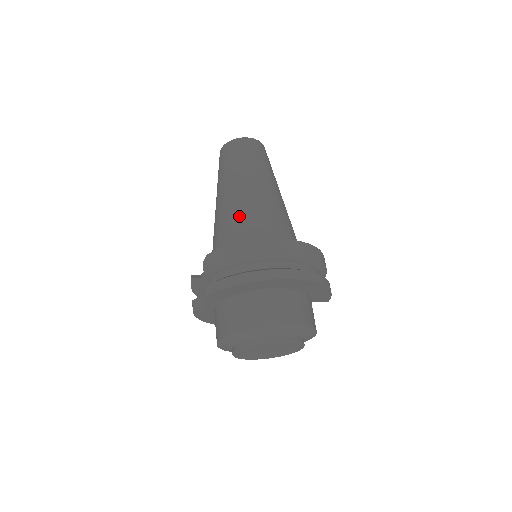
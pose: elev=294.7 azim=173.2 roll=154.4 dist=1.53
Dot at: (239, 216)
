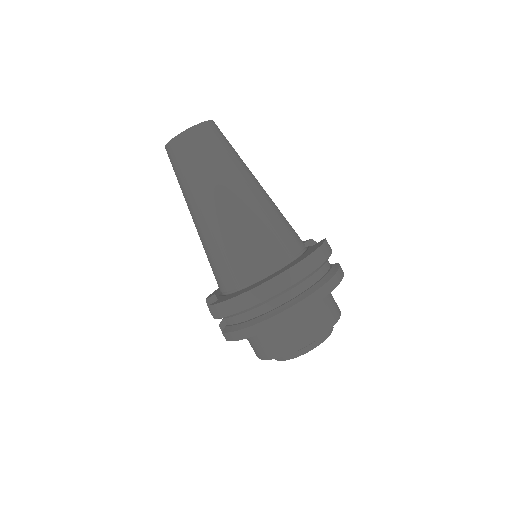
Dot at: (220, 248)
